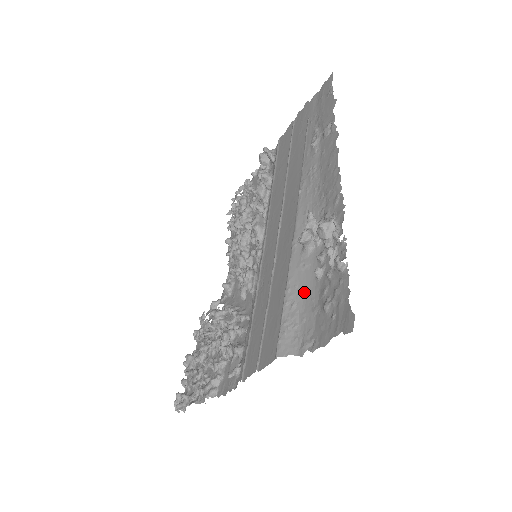
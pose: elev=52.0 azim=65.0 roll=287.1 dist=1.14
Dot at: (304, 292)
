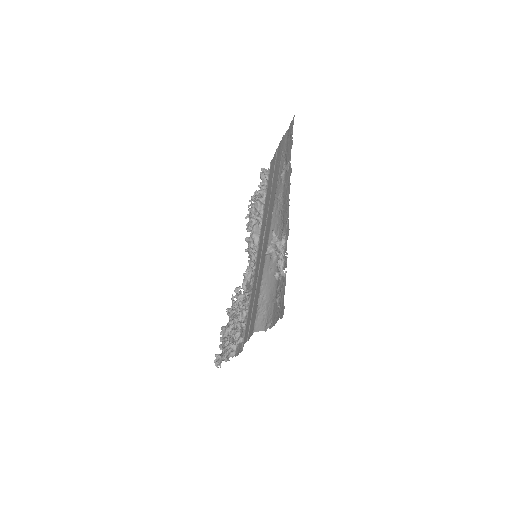
Dot at: (270, 288)
